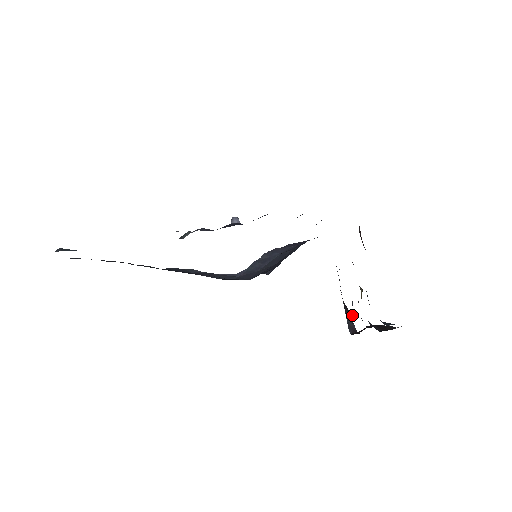
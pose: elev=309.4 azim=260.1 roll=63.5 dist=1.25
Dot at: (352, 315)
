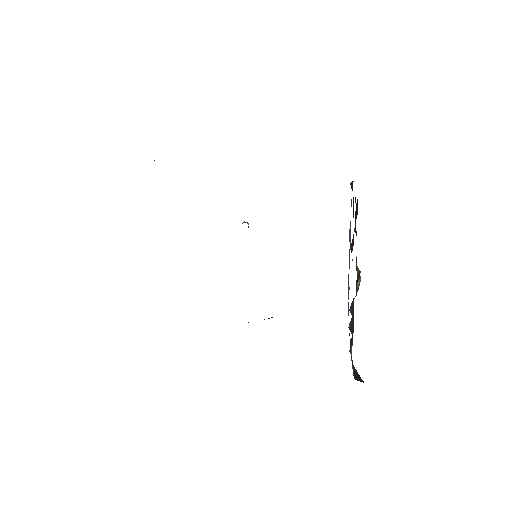
Dot at: (350, 312)
